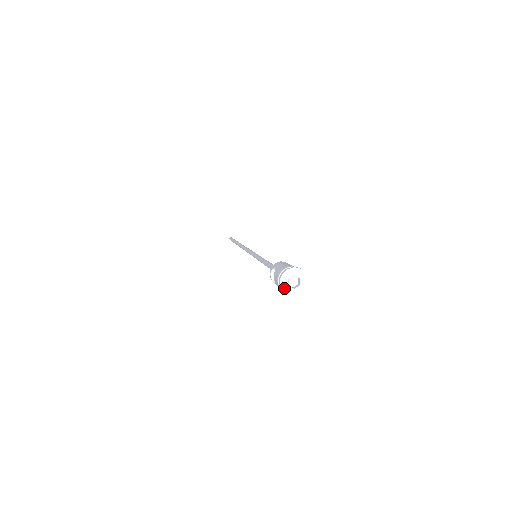
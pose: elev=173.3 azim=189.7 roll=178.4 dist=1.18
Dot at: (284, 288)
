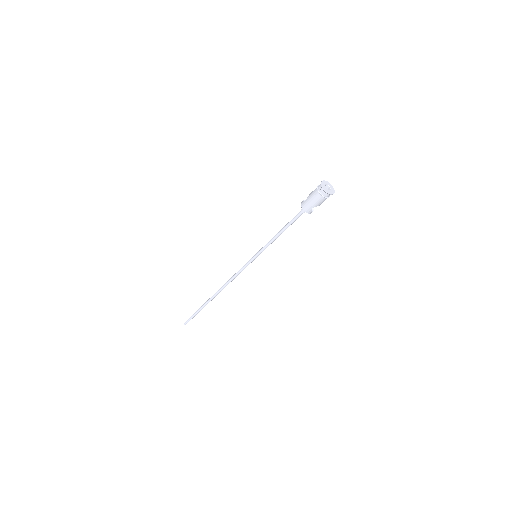
Dot at: (323, 183)
